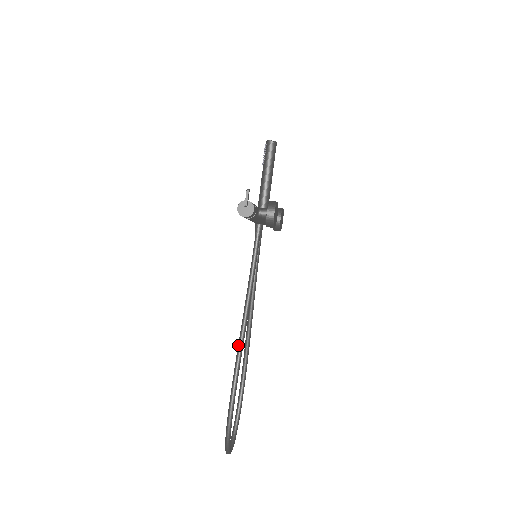
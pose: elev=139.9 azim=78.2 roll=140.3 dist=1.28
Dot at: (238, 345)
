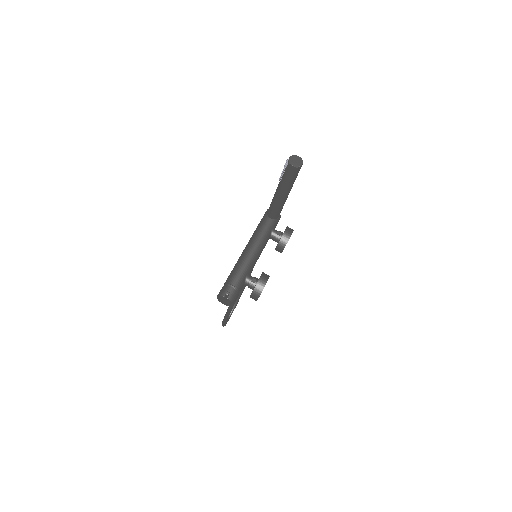
Dot at: occluded
